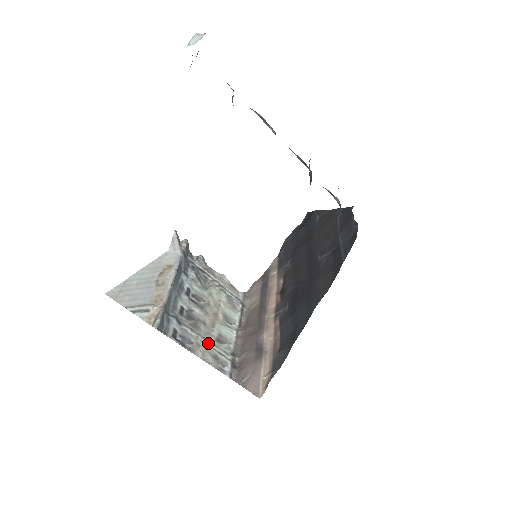
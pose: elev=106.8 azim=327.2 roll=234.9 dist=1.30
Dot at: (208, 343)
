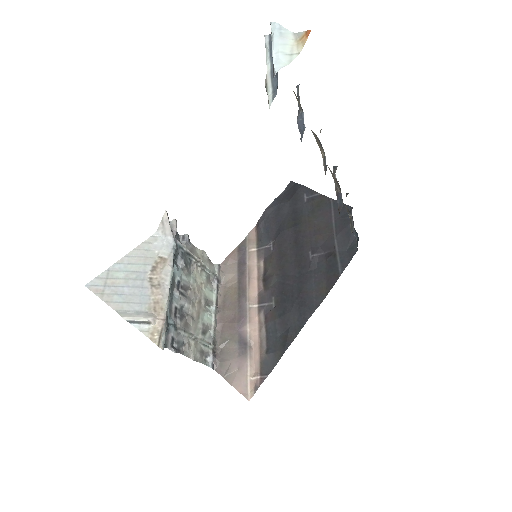
Dot at: (196, 339)
